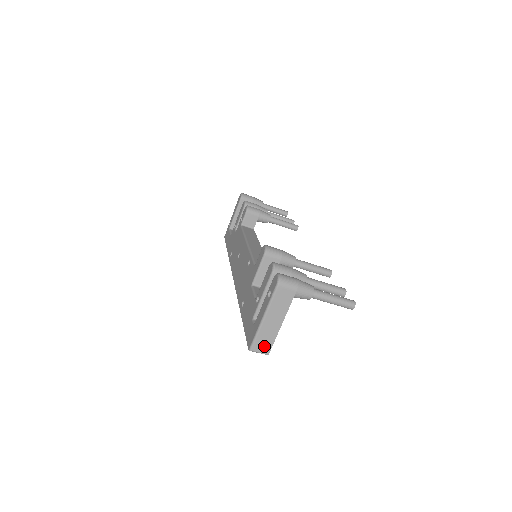
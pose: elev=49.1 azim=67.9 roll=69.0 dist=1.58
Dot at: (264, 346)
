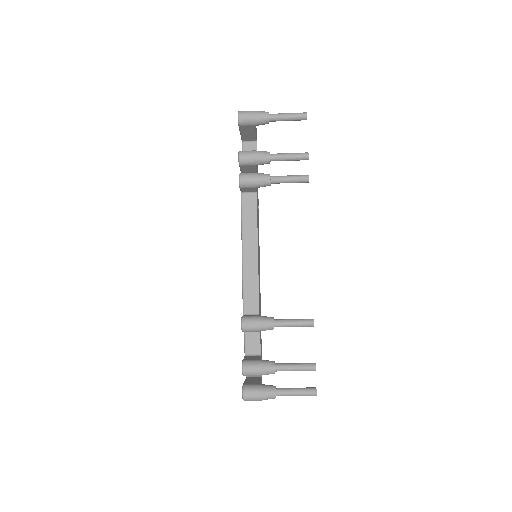
Dot at: occluded
